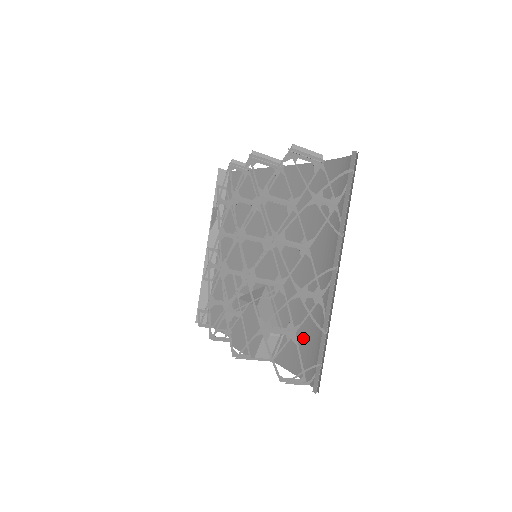
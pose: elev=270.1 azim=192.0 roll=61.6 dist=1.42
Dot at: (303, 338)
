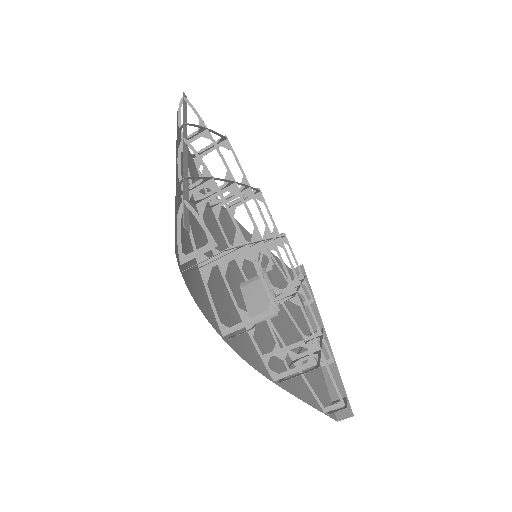
Dot at: occluded
